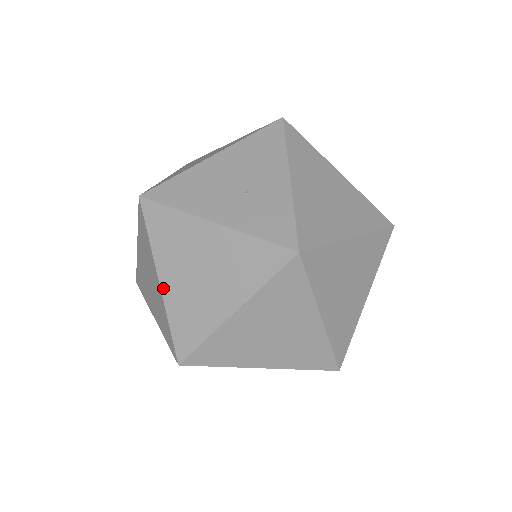
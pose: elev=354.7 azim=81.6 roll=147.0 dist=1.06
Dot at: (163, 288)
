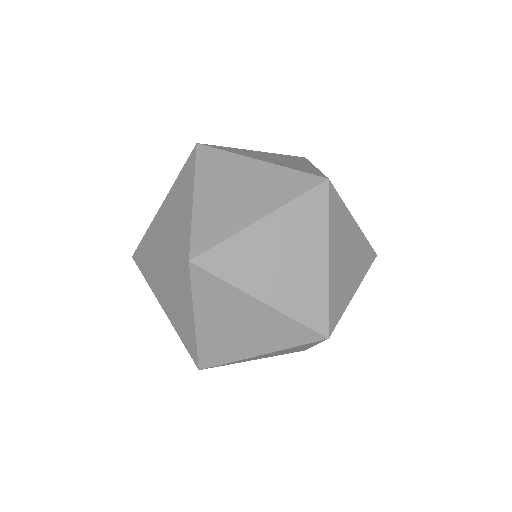
Dot at: (269, 302)
